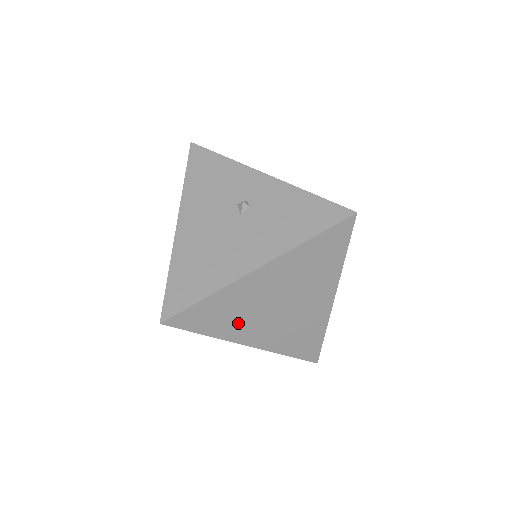
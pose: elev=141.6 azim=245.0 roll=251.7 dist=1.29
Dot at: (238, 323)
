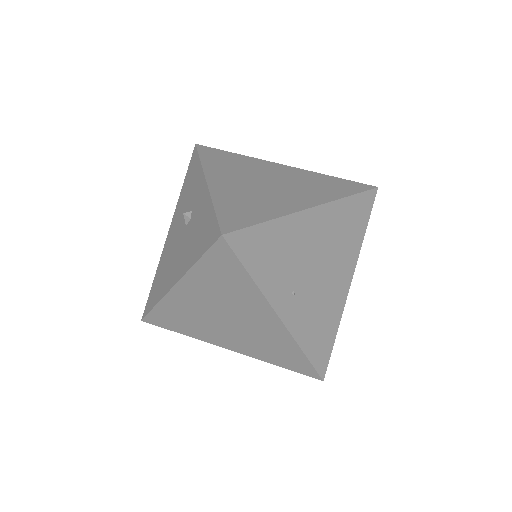
Dot at: (201, 329)
